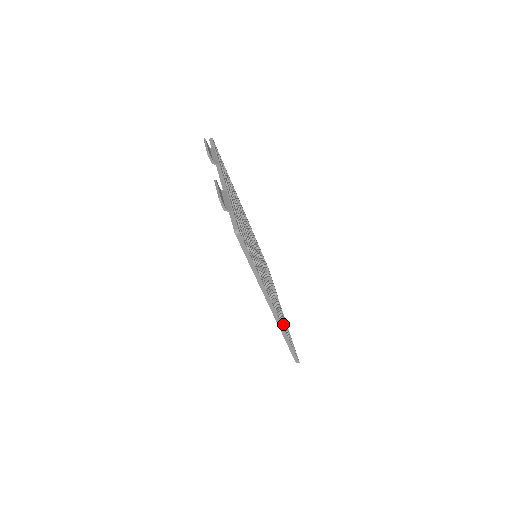
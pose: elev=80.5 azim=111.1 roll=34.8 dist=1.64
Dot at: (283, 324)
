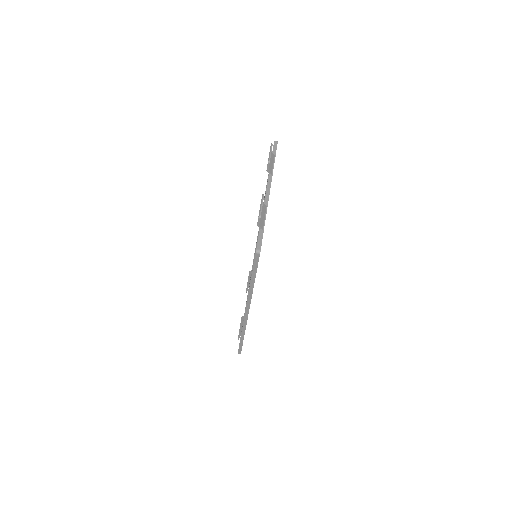
Dot at: occluded
